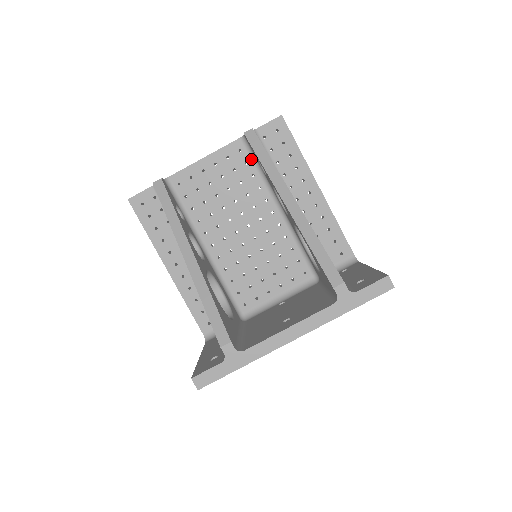
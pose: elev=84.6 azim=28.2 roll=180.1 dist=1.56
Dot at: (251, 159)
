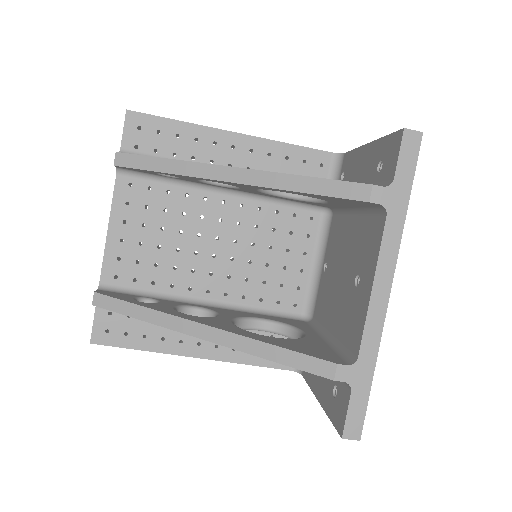
Dot at: (149, 180)
